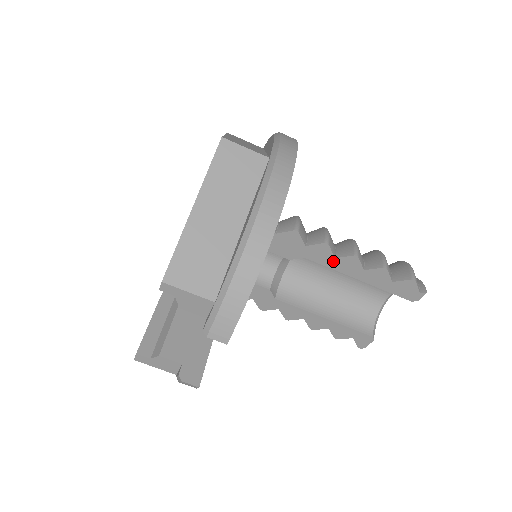
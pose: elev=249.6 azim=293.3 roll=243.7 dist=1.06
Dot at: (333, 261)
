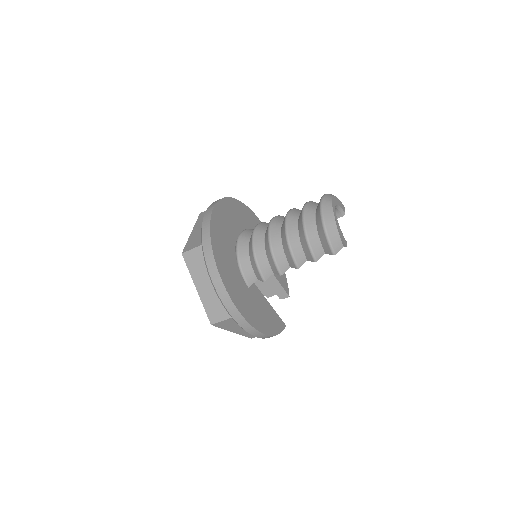
Dot at: (290, 265)
